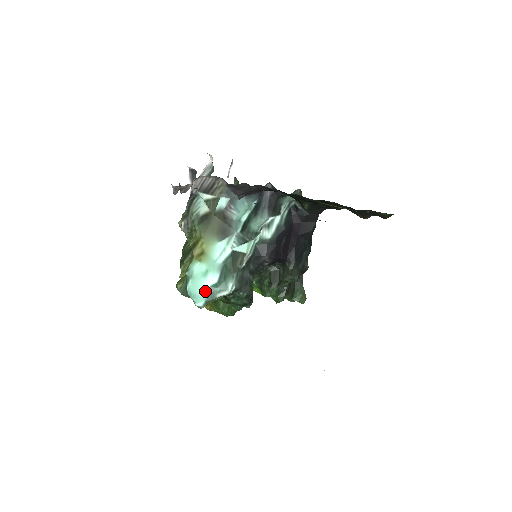
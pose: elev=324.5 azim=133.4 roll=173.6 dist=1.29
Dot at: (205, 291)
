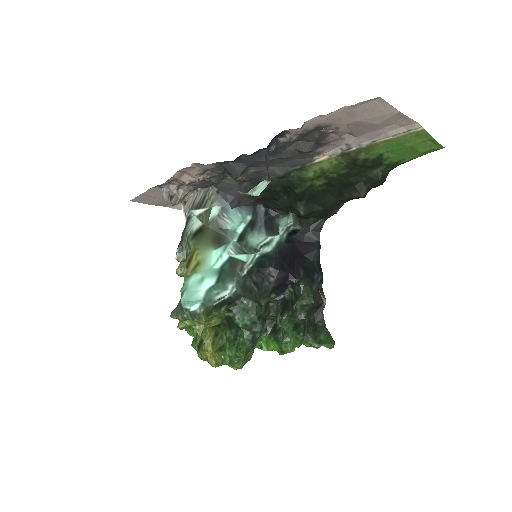
Dot at: (201, 295)
